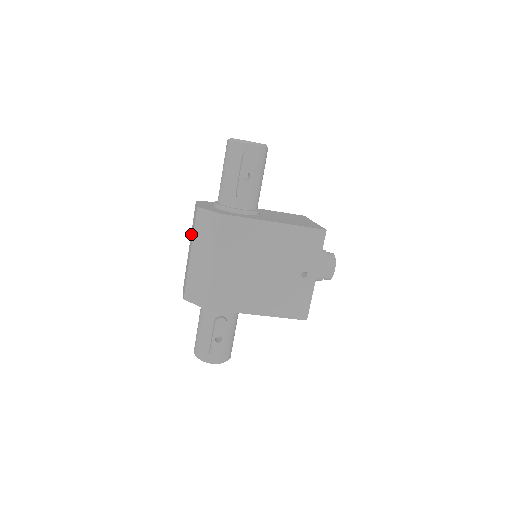
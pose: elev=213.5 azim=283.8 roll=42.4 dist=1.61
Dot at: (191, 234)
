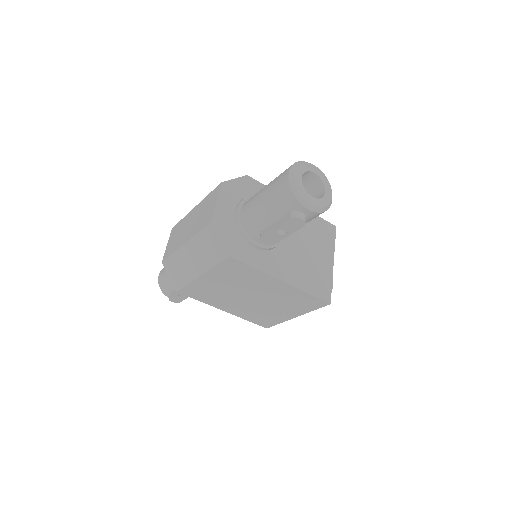
Dot at: (199, 208)
